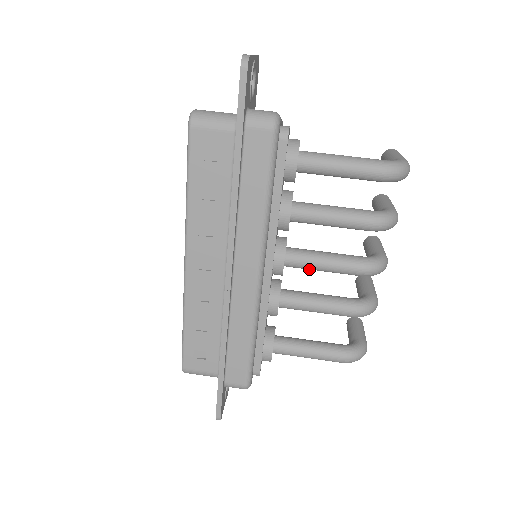
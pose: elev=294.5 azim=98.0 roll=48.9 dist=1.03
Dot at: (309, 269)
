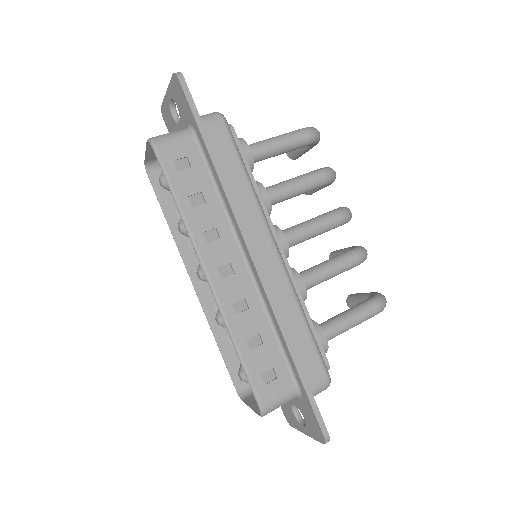
Dot at: (304, 240)
